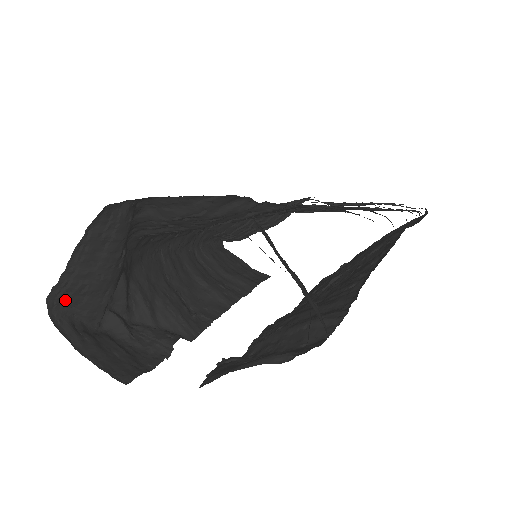
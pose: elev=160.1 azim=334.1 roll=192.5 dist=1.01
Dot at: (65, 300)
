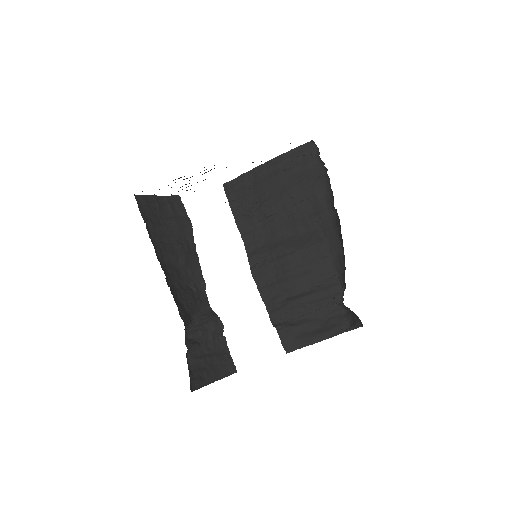
Dot at: occluded
